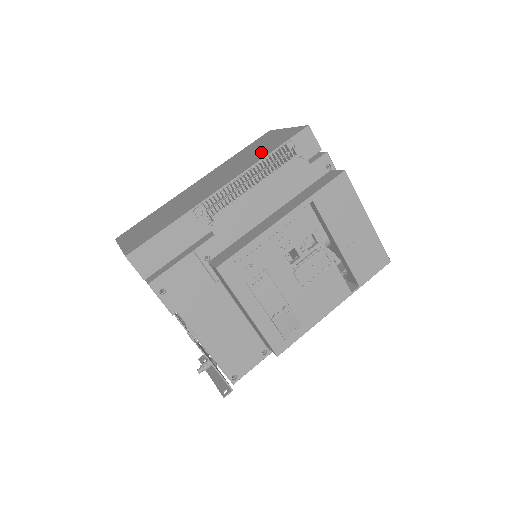
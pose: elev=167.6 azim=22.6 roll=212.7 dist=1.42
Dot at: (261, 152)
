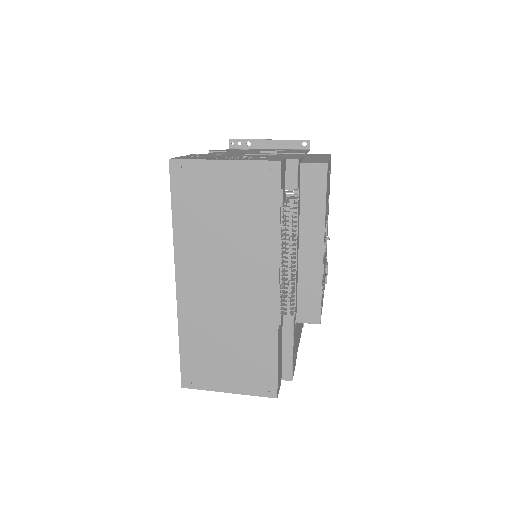
Dot at: (252, 221)
